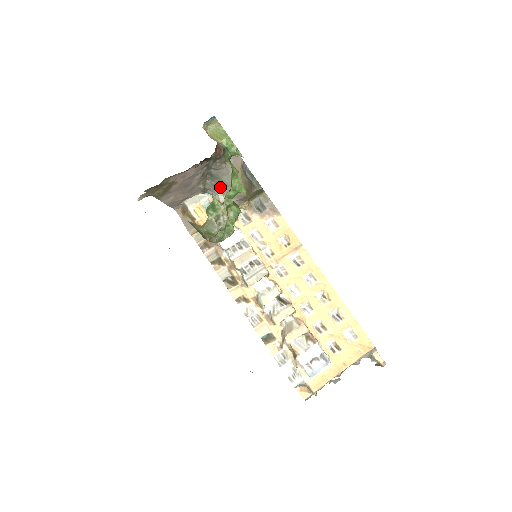
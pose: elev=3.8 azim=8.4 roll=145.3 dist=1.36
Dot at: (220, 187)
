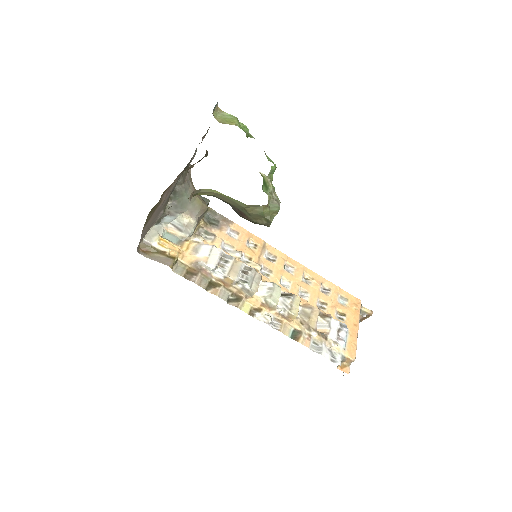
Dot at: (182, 206)
